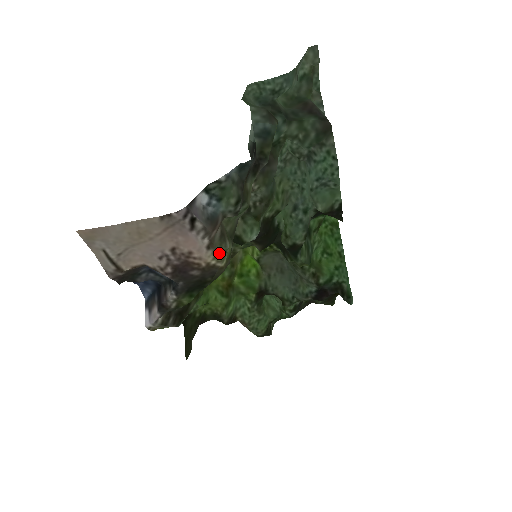
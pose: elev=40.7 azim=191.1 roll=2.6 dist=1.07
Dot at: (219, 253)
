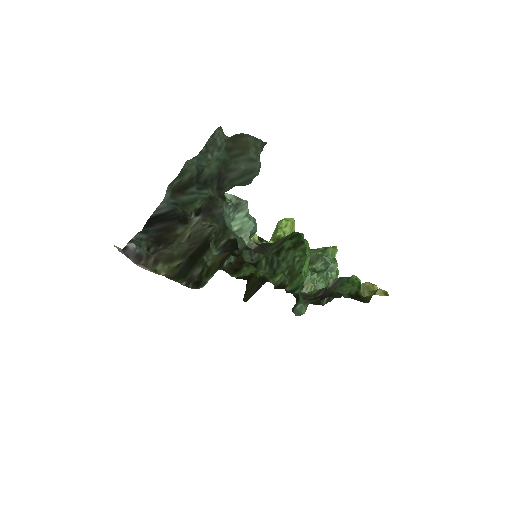
Dot at: (153, 270)
